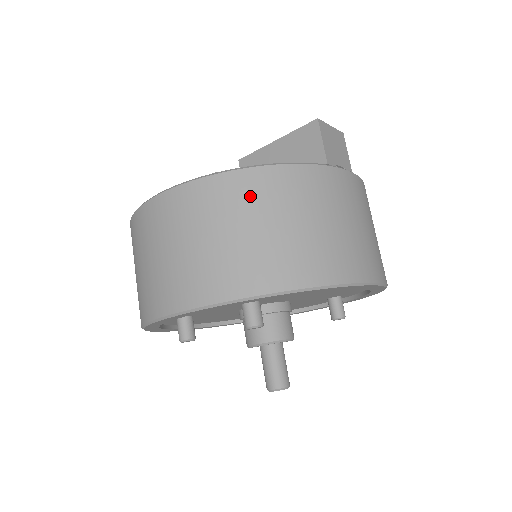
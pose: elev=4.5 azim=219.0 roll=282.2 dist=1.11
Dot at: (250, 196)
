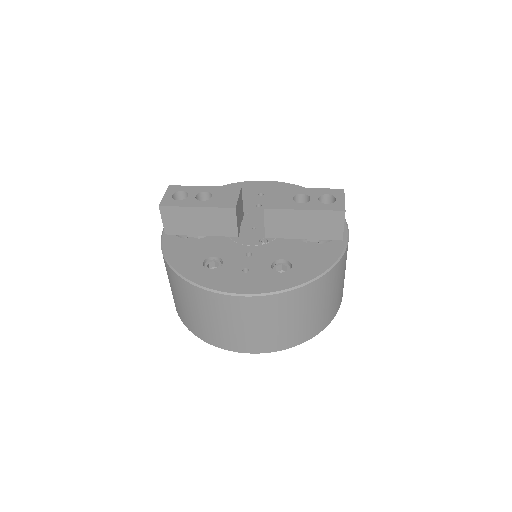
Dot at: (311, 297)
